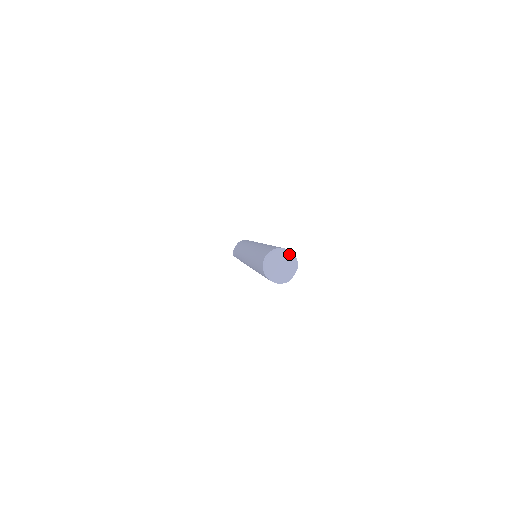
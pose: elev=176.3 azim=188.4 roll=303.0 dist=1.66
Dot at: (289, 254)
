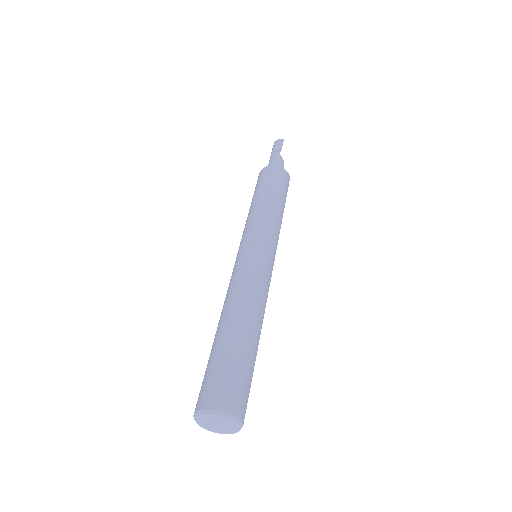
Dot at: (223, 417)
